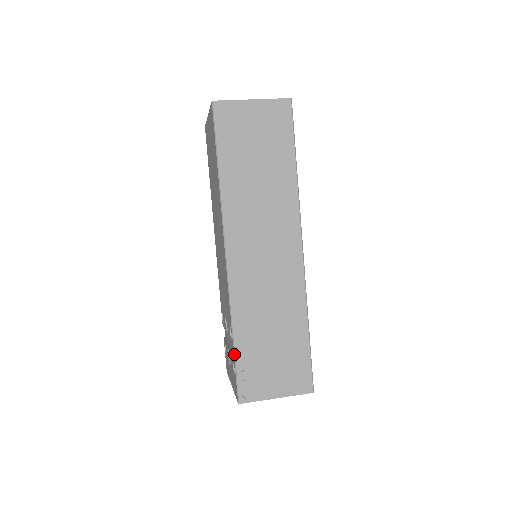
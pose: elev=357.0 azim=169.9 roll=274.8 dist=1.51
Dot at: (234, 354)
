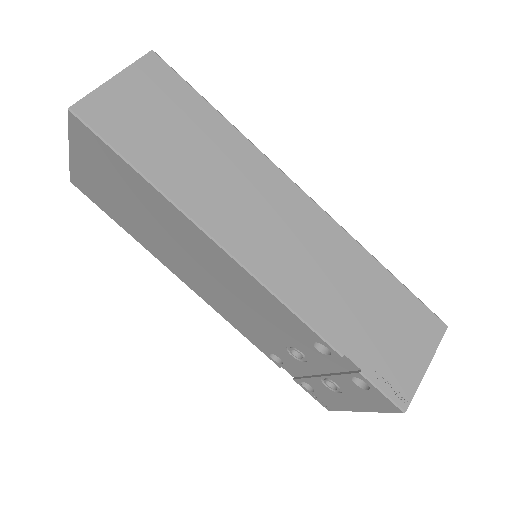
Dot at: (345, 368)
